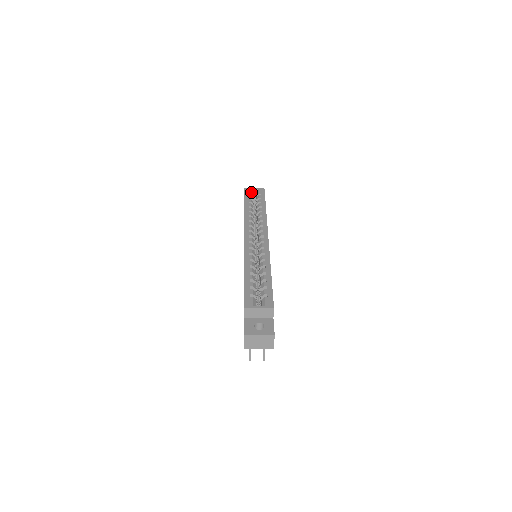
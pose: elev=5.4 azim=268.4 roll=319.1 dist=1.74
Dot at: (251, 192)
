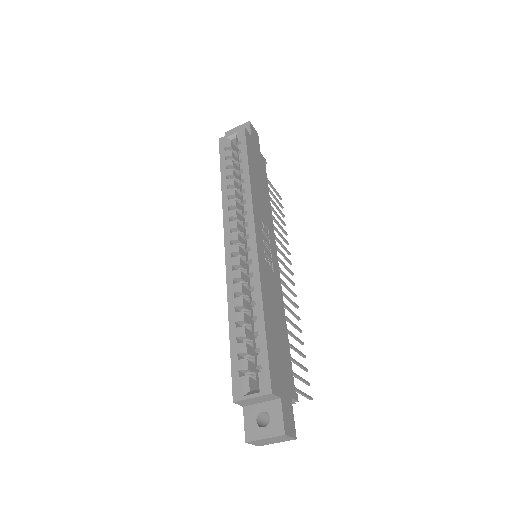
Dot at: (228, 142)
